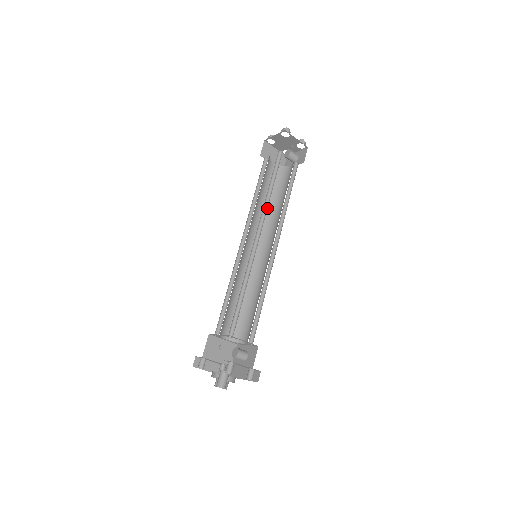
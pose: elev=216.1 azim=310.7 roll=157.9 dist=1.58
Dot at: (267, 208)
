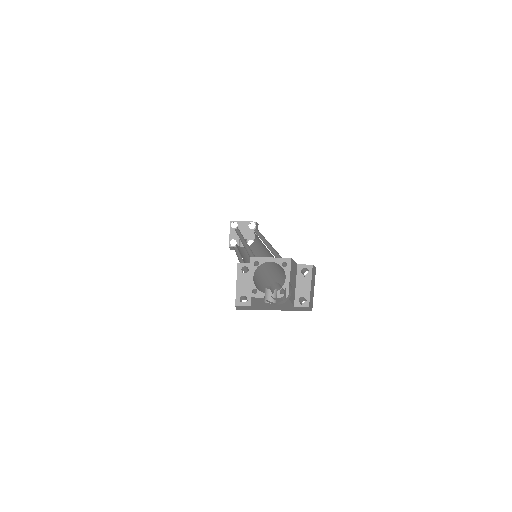
Dot at: (262, 238)
